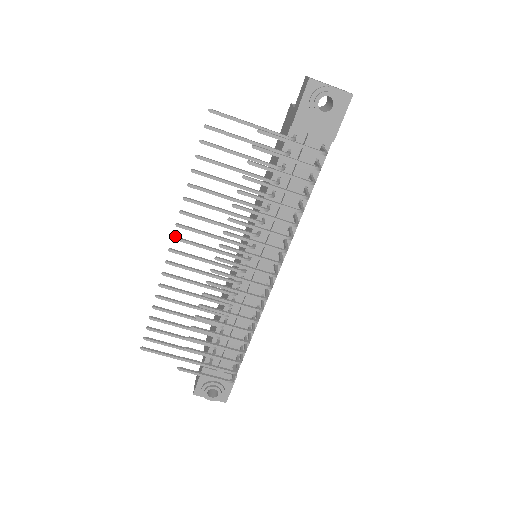
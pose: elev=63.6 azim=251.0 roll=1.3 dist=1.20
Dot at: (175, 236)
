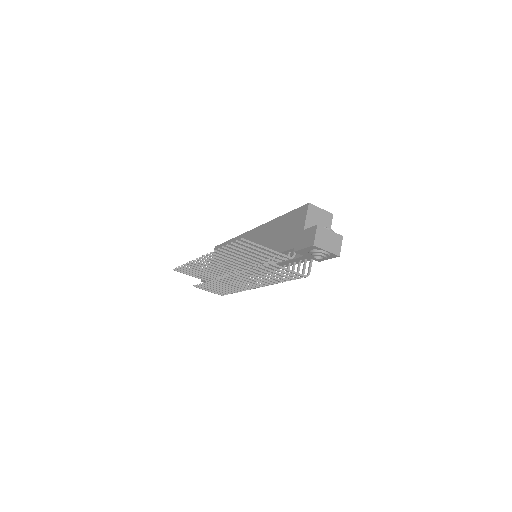
Dot at: (205, 256)
